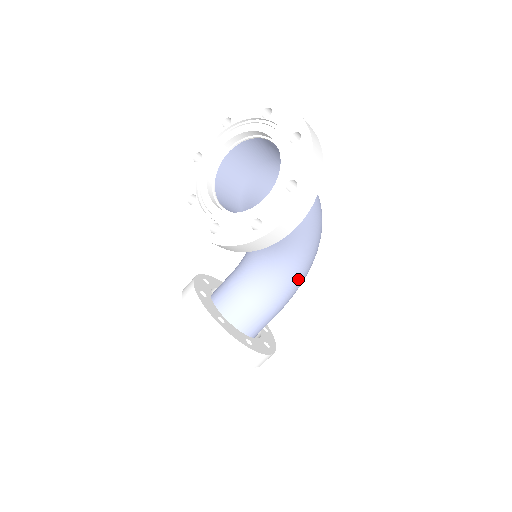
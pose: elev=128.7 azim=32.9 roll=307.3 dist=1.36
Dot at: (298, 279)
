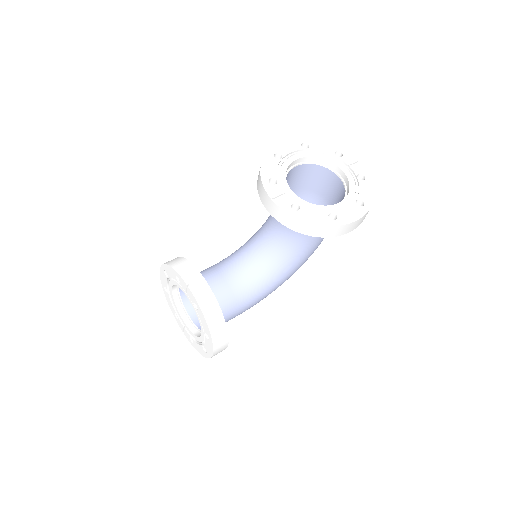
Dot at: (273, 289)
